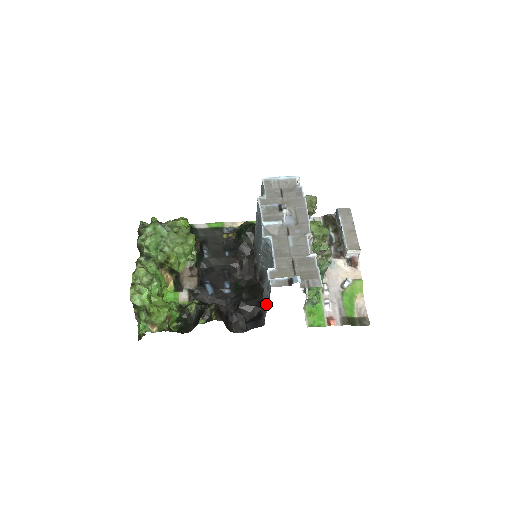
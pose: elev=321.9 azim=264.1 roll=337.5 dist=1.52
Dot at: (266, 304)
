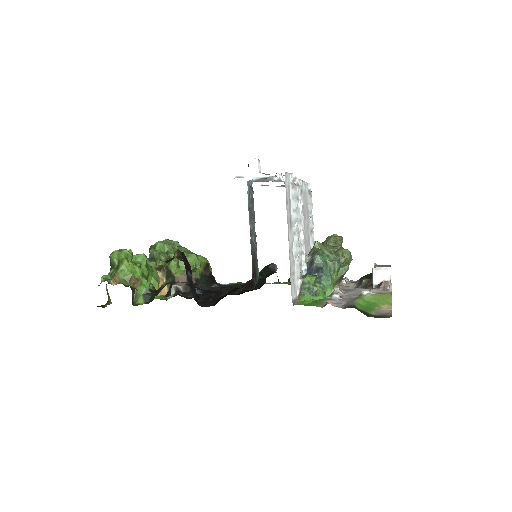
Dot at: occluded
